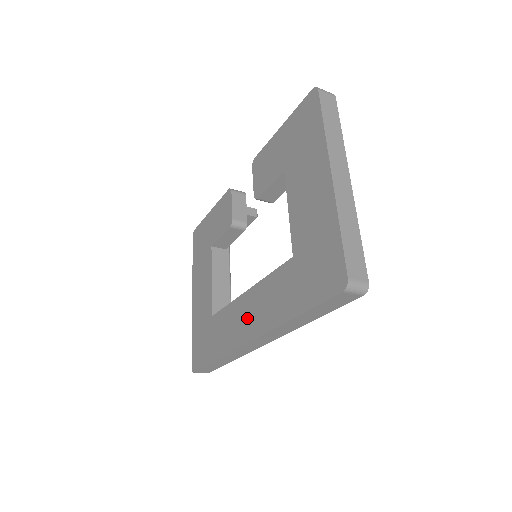
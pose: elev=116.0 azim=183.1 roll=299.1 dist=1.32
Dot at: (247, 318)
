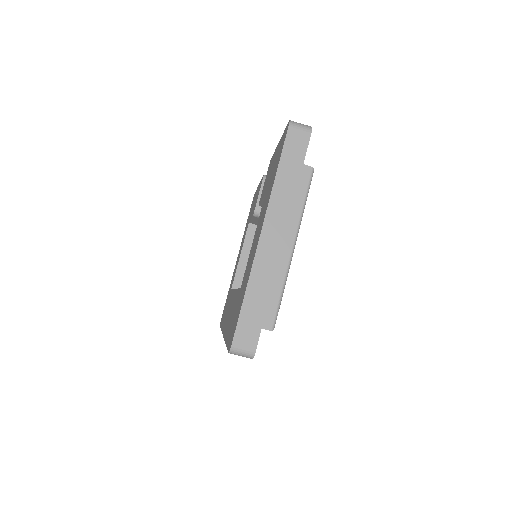
Dot at: (228, 313)
